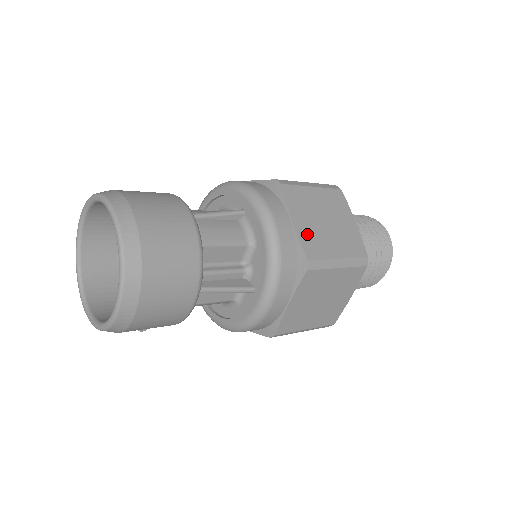
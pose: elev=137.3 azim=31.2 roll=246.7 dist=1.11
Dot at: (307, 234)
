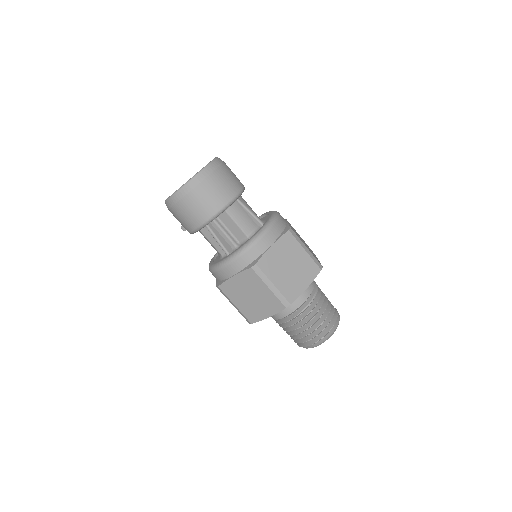
Dot at: (271, 258)
